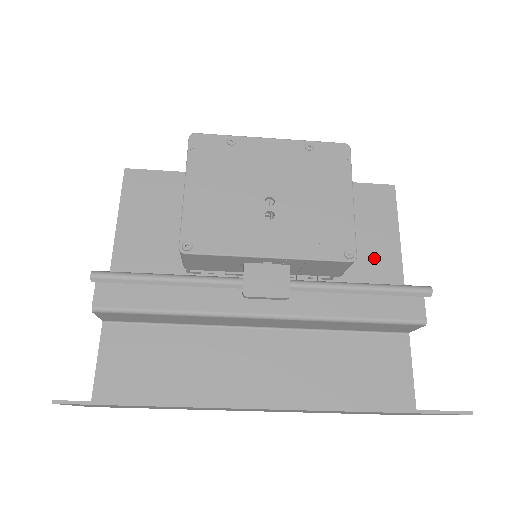
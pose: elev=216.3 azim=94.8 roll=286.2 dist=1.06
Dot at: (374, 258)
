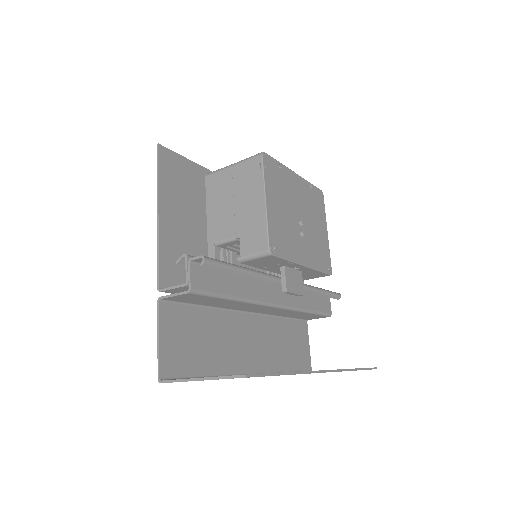
Dot at: occluded
